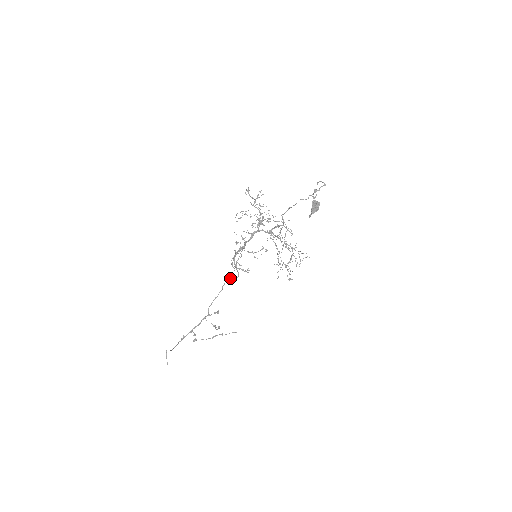
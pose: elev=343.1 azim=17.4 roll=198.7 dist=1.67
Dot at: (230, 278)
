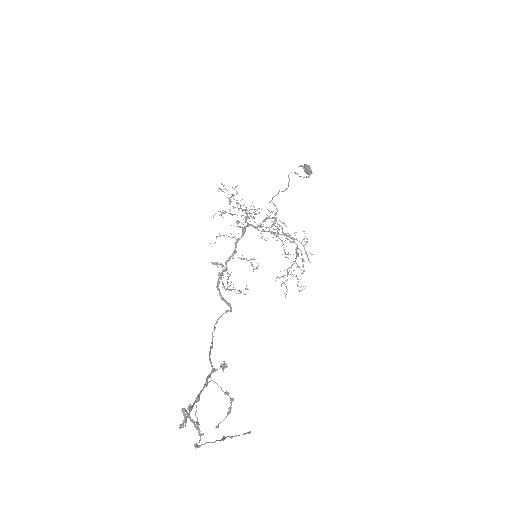
Dot at: (222, 314)
